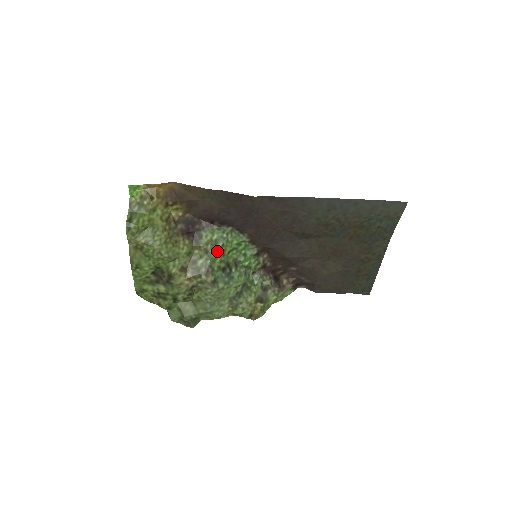
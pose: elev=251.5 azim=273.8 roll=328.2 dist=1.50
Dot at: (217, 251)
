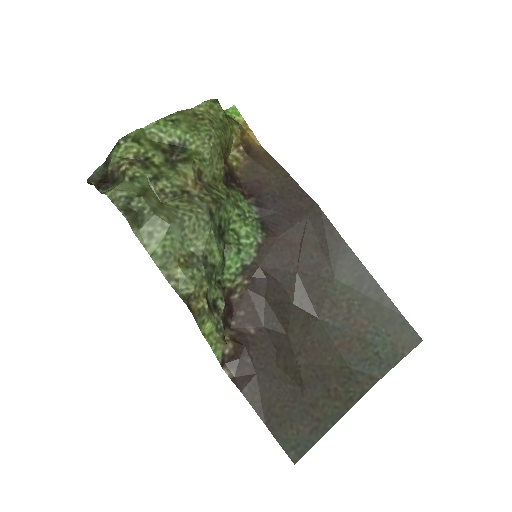
Dot at: (232, 210)
